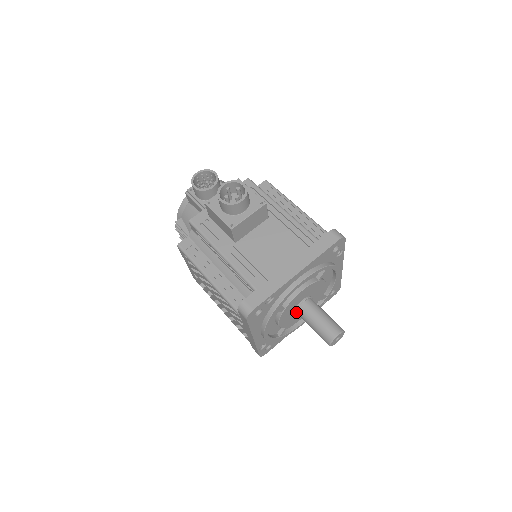
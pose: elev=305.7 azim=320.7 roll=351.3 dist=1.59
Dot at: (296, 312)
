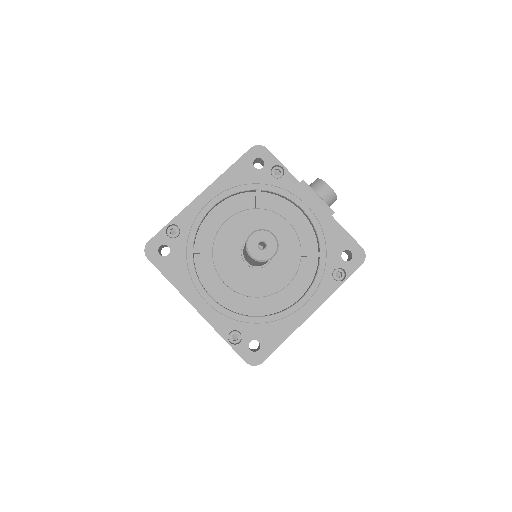
Dot at: occluded
